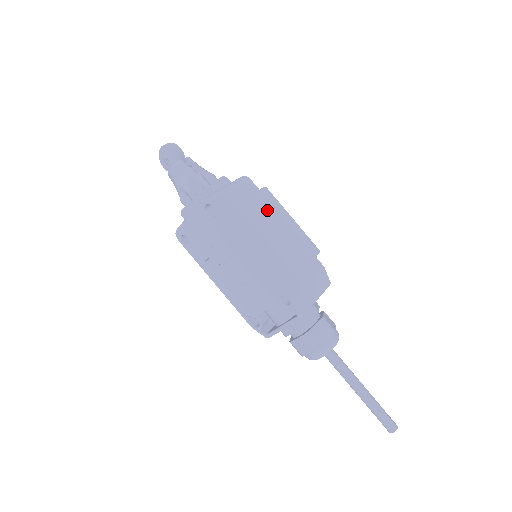
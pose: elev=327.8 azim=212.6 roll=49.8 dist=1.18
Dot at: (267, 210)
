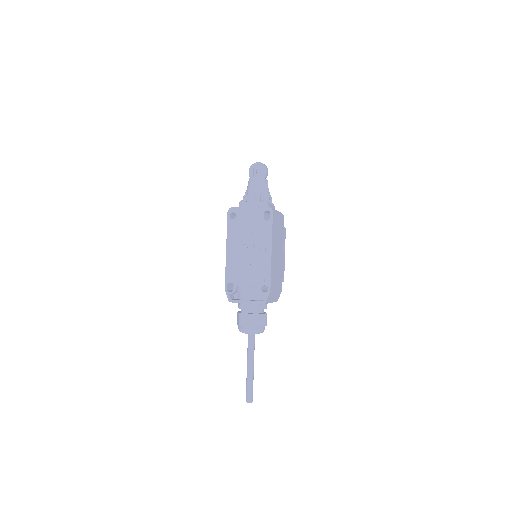
Dot at: (282, 239)
